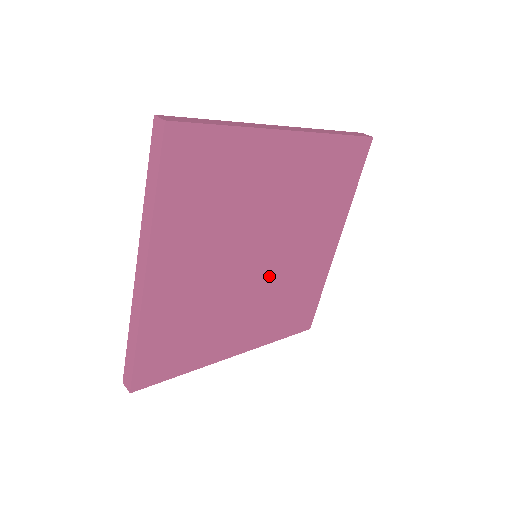
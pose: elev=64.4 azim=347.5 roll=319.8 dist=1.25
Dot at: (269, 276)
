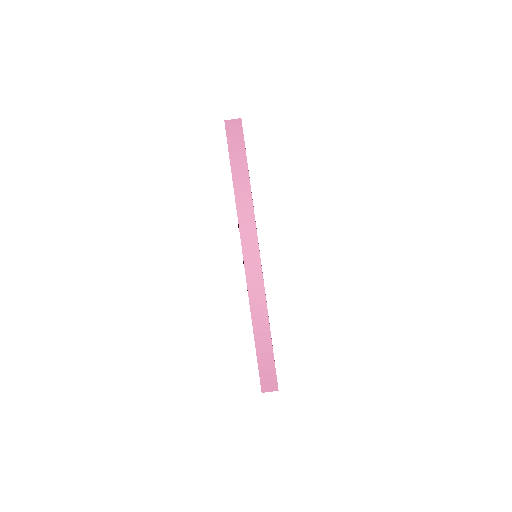
Dot at: occluded
